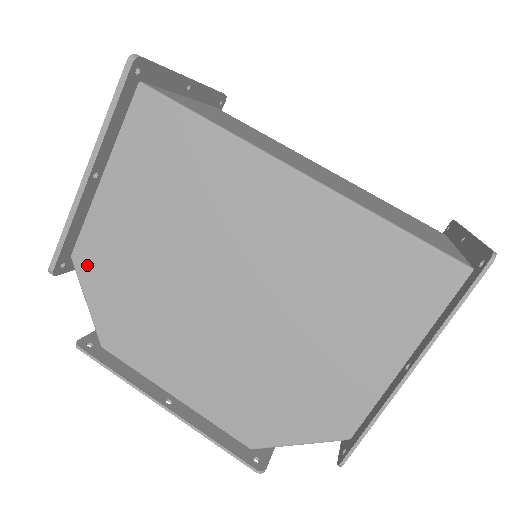
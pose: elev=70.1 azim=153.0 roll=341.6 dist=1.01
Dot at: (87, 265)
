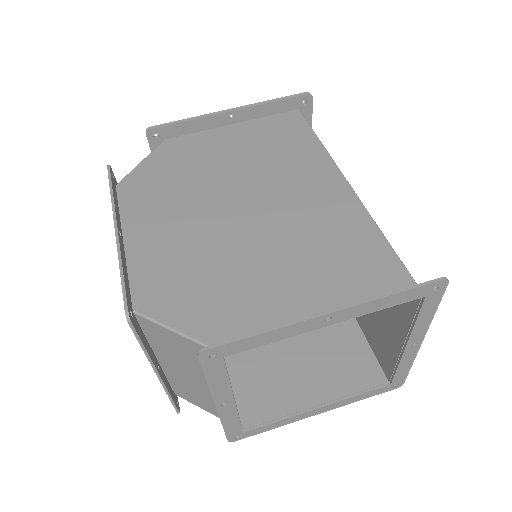
Dot at: (169, 148)
